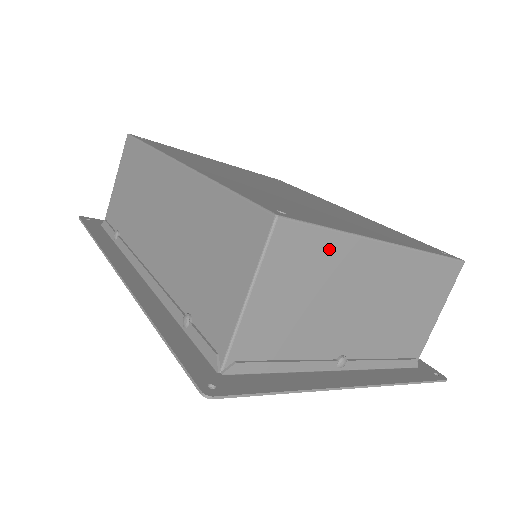
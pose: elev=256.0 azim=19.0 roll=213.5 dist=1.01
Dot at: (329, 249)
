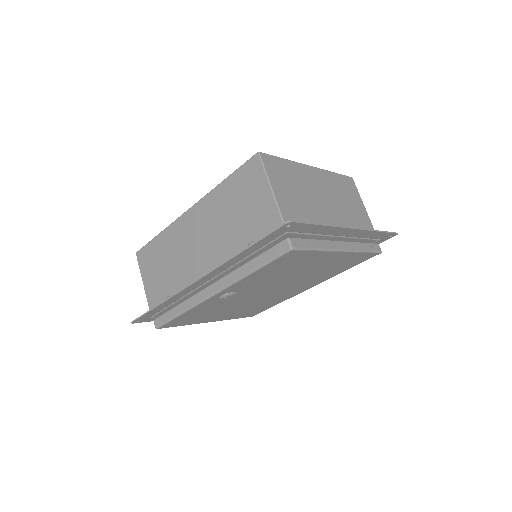
Dot at: (289, 168)
